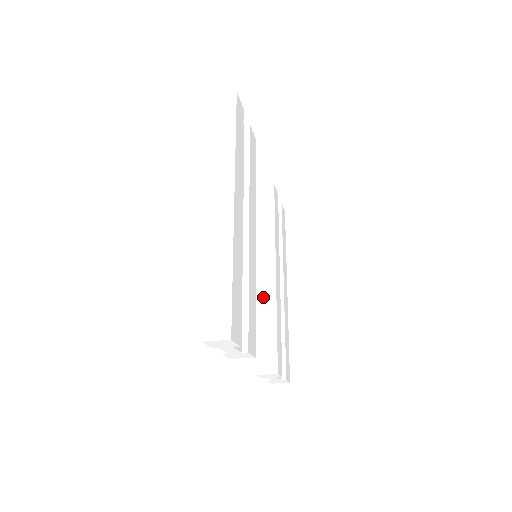
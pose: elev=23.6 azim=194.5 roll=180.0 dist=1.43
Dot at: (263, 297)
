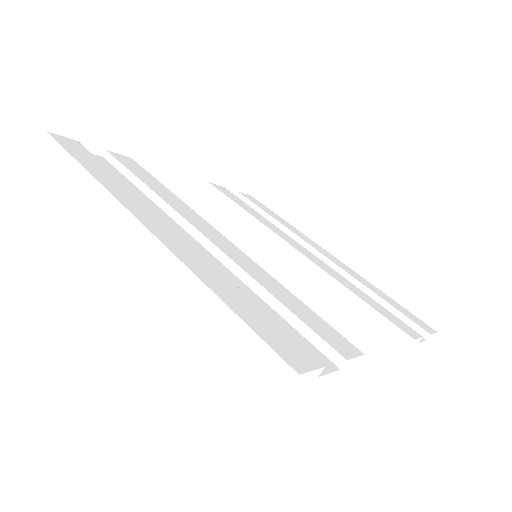
Dot at: (312, 285)
